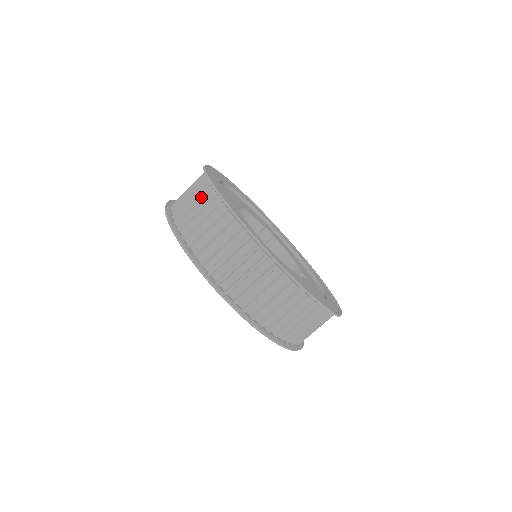
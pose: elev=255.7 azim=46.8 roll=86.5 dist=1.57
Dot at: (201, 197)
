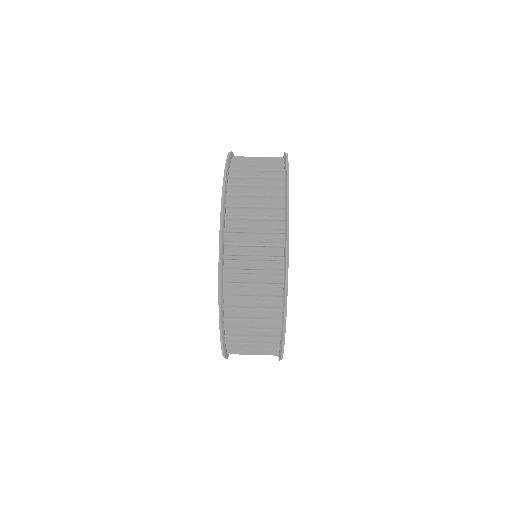
Dot at: (269, 185)
